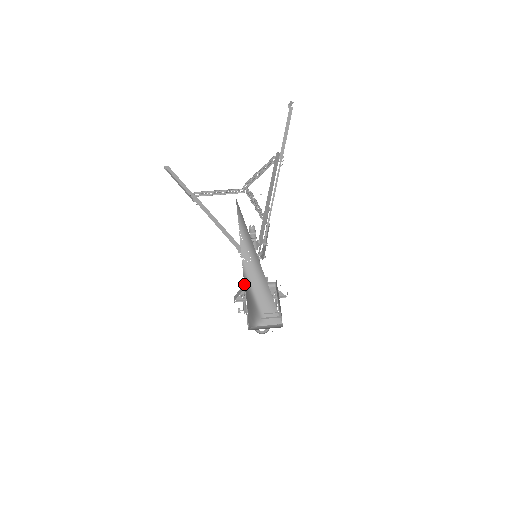
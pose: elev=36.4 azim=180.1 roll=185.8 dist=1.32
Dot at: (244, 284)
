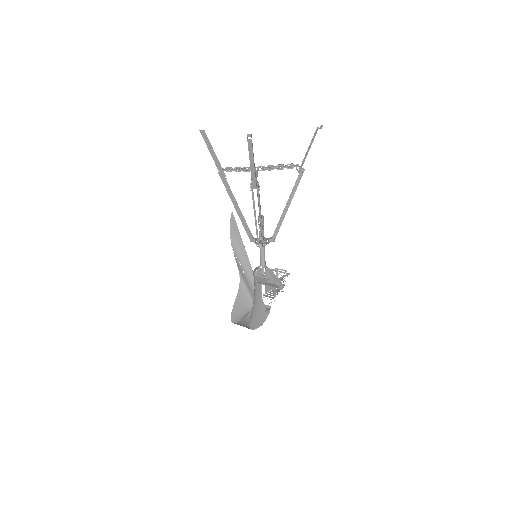
Dot at: (237, 293)
